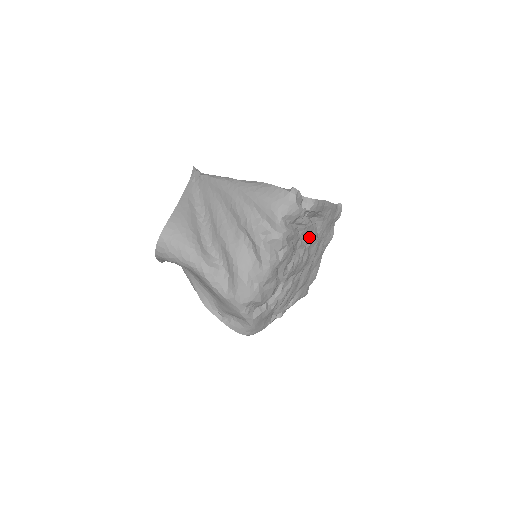
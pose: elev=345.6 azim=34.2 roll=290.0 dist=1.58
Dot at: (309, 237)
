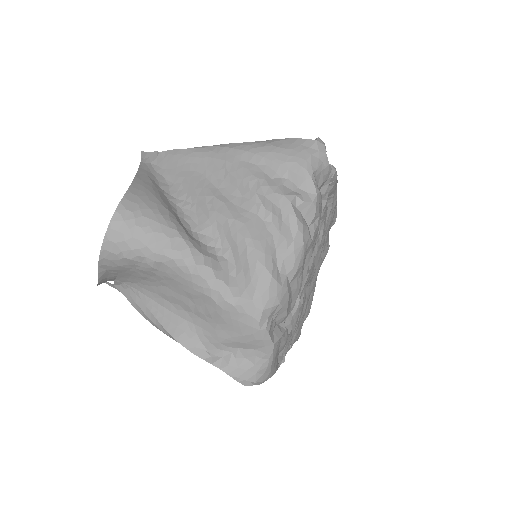
Dot at: (321, 230)
